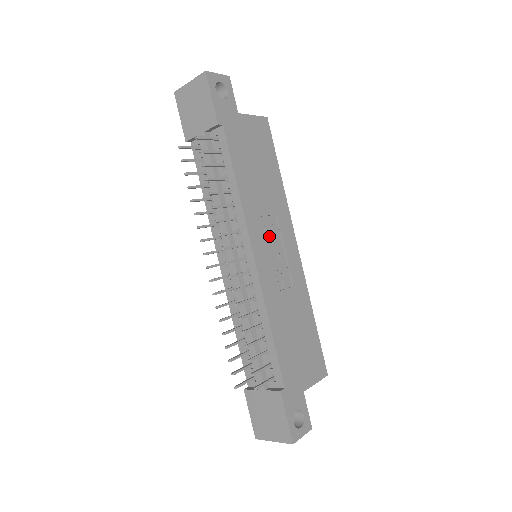
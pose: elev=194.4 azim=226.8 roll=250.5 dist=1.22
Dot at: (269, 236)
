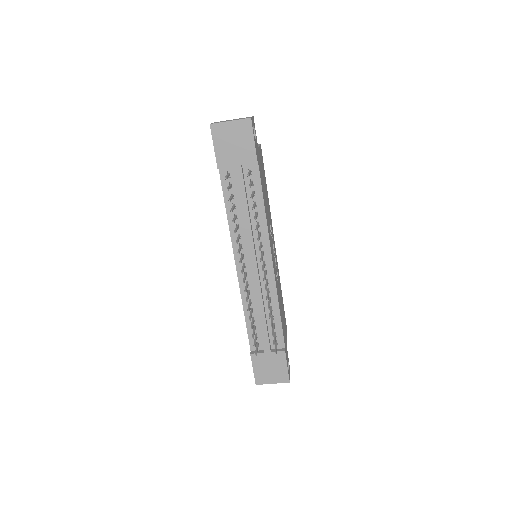
Dot at: (272, 243)
